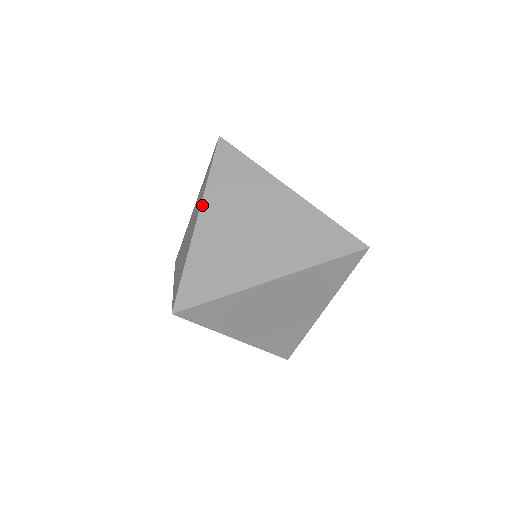
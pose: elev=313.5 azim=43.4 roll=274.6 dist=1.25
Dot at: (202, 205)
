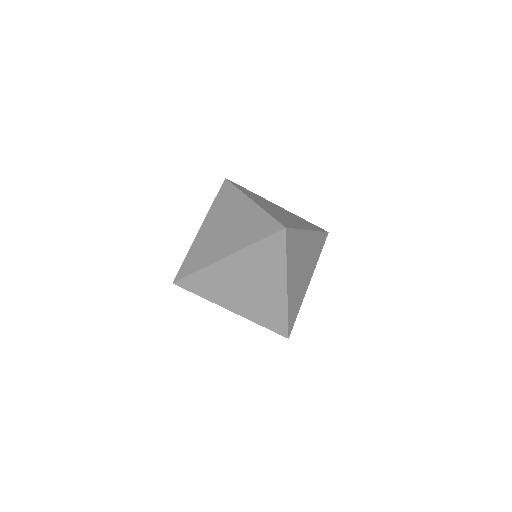
Dot at: (205, 220)
